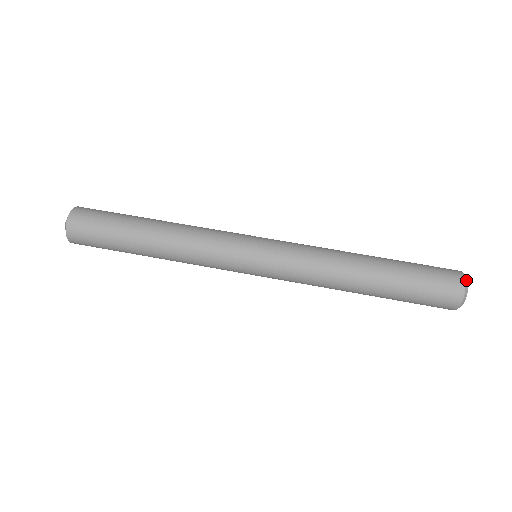
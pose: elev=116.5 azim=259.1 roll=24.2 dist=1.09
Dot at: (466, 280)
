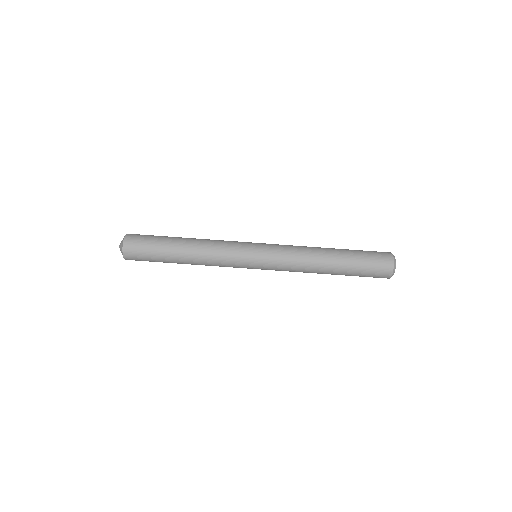
Dot at: (394, 267)
